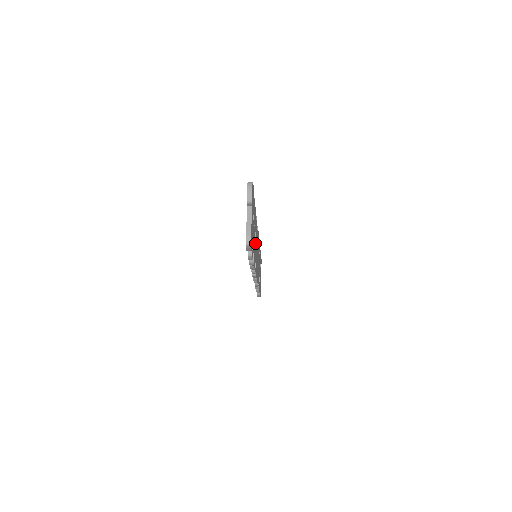
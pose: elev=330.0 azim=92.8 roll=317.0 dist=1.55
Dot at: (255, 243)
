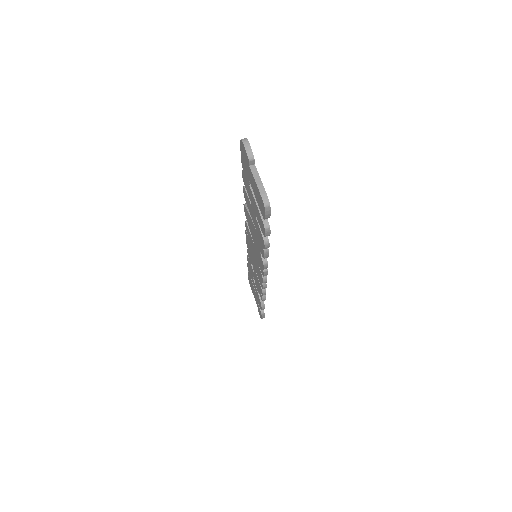
Dot at: occluded
